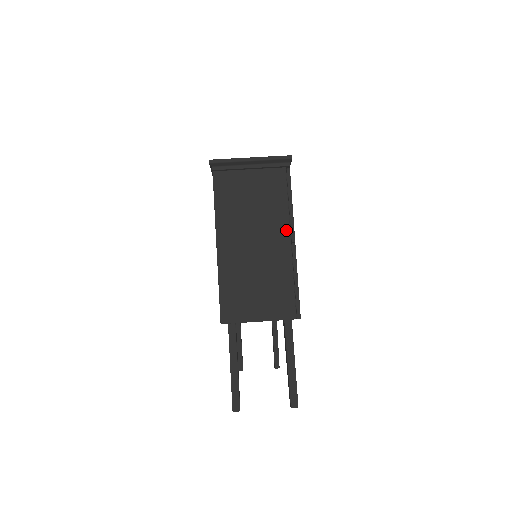
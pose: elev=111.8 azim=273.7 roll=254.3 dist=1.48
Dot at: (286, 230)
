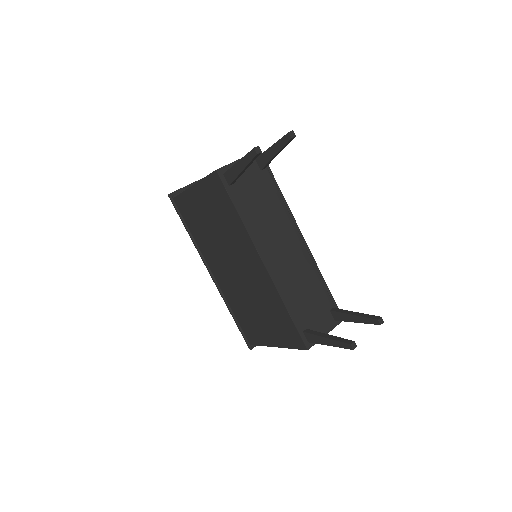
Dot at: occluded
